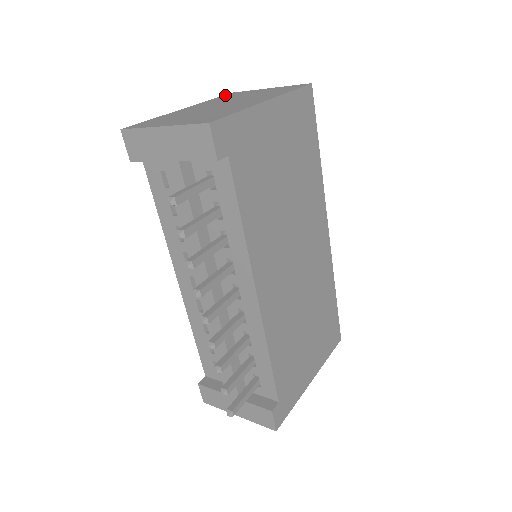
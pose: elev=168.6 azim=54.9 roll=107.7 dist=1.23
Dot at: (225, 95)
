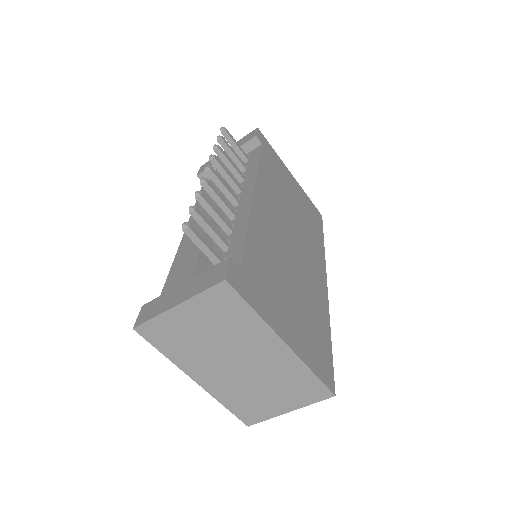
Dot at: occluded
